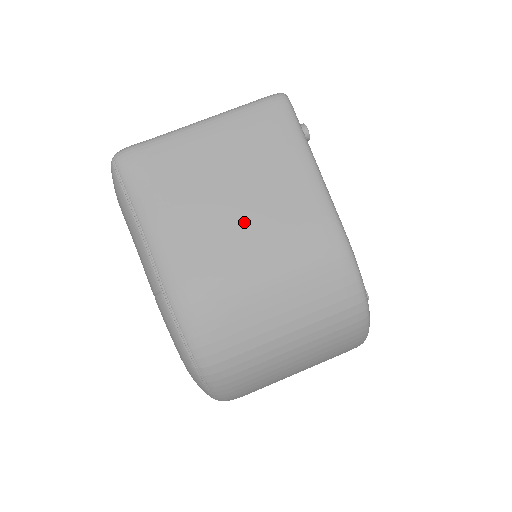
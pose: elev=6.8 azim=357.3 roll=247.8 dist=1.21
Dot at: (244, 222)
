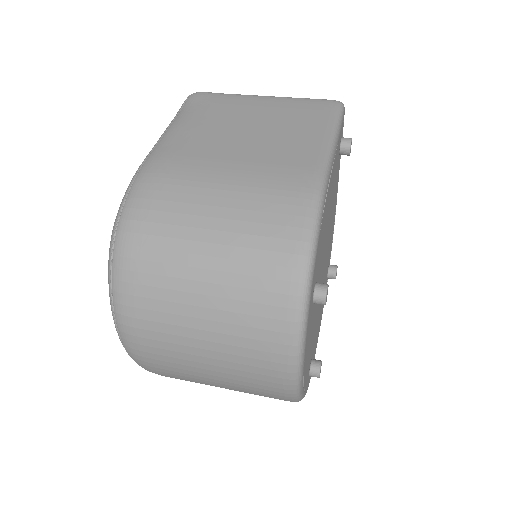
Dot at: (243, 145)
